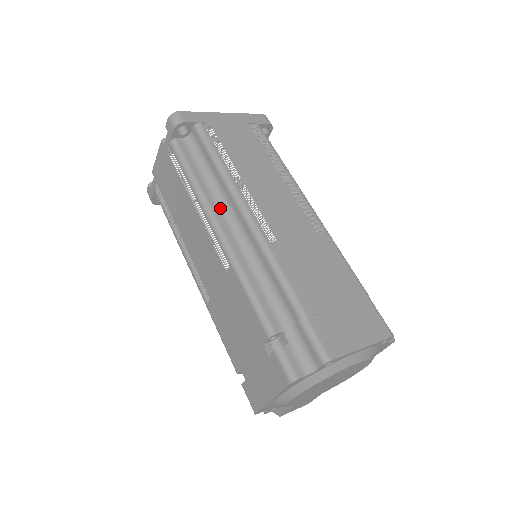
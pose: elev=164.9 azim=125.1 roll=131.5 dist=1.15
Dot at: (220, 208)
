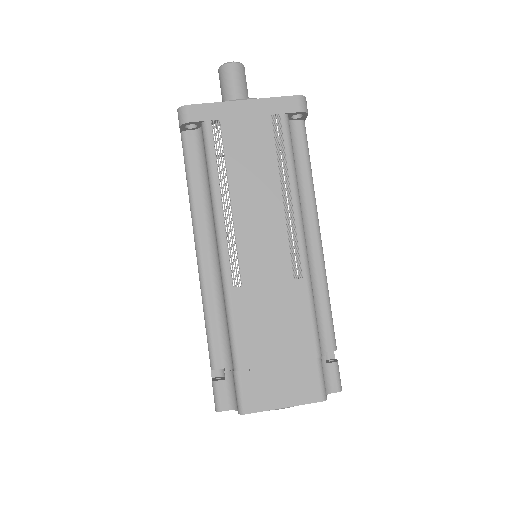
Dot at: (207, 228)
